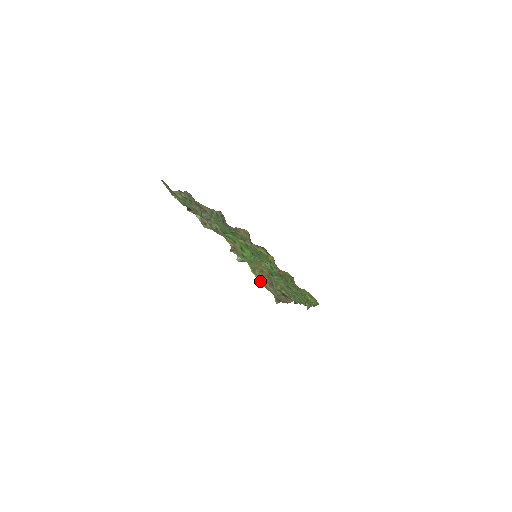
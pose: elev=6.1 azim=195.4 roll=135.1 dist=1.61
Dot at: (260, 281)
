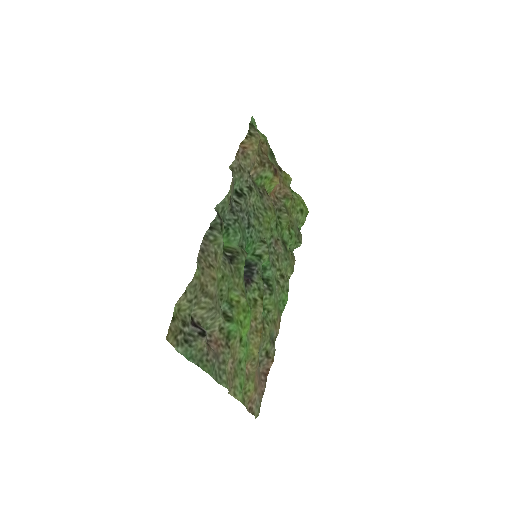
Dot at: (248, 401)
